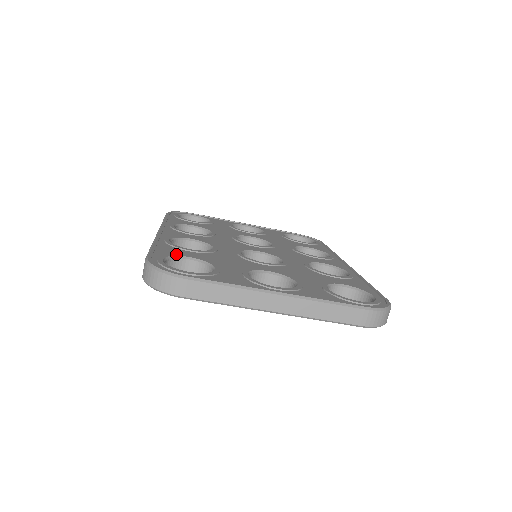
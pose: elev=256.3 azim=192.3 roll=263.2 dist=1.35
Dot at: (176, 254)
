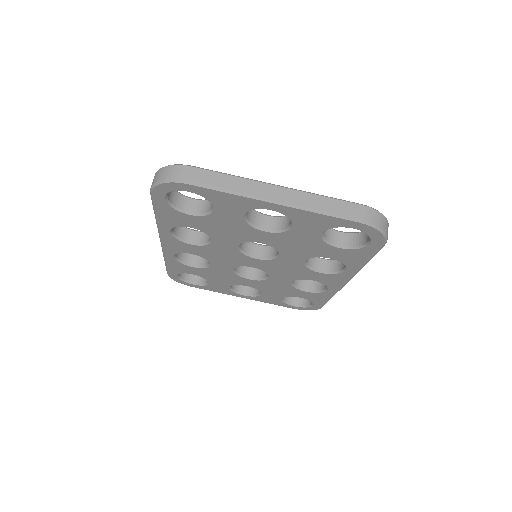
Dot at: (182, 196)
